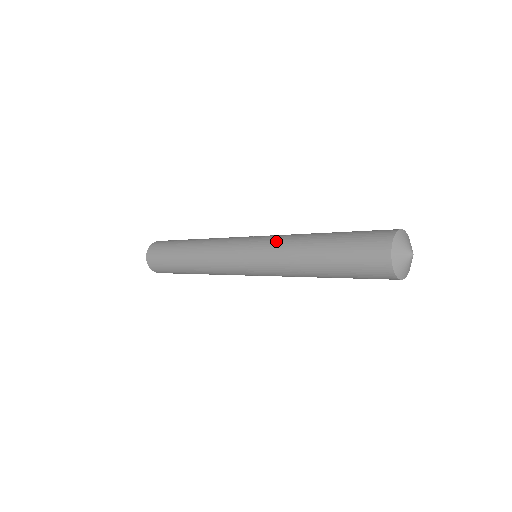
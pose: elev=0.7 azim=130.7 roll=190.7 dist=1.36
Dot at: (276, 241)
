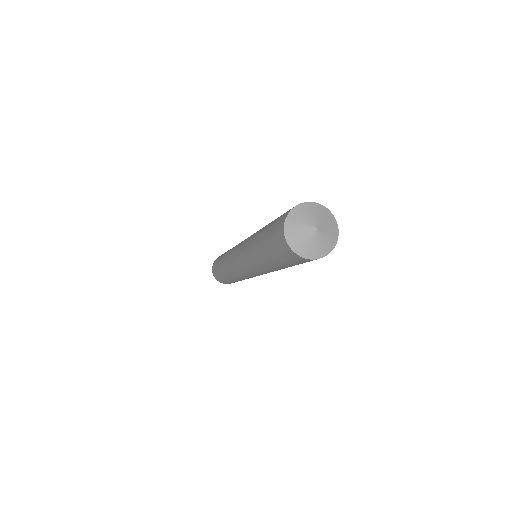
Dot at: (245, 247)
